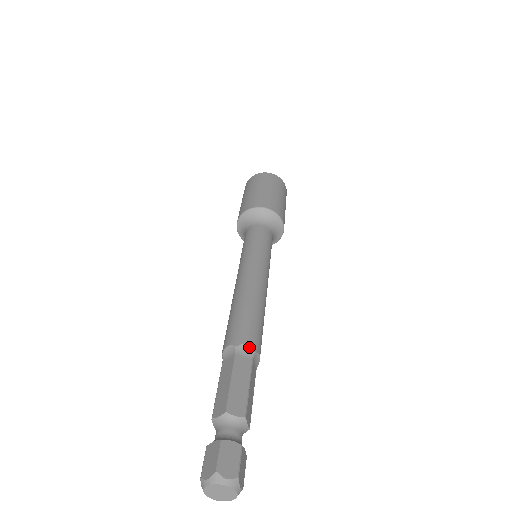
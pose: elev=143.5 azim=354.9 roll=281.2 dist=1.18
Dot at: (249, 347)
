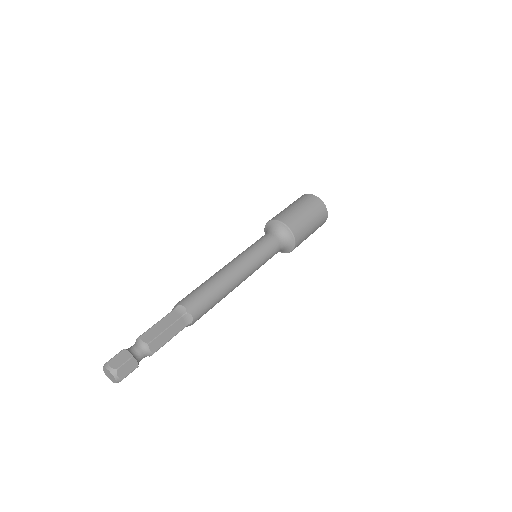
Dot at: (184, 308)
